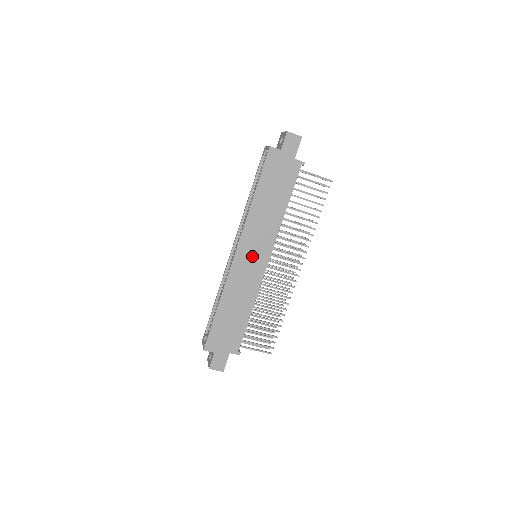
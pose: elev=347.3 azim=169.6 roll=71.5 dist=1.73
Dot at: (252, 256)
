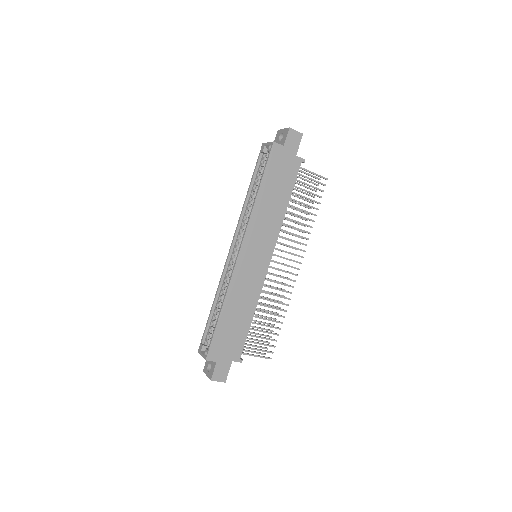
Dot at: (255, 255)
